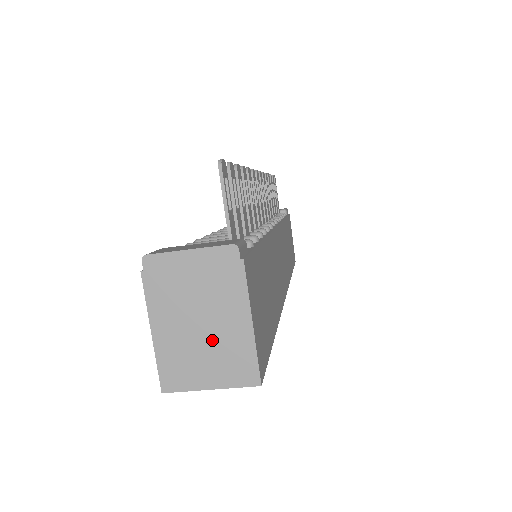
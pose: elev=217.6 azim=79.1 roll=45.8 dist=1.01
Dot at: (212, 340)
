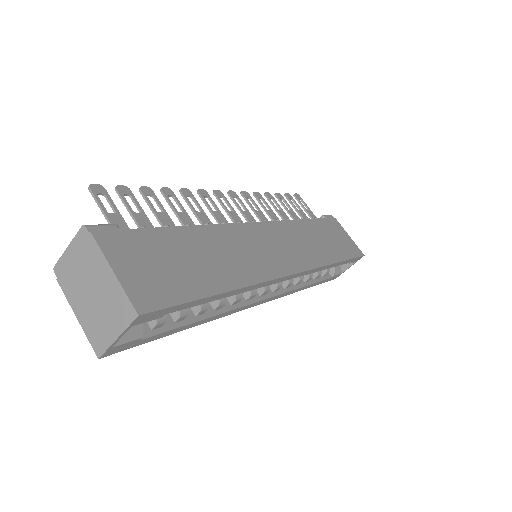
Dot at: (102, 300)
